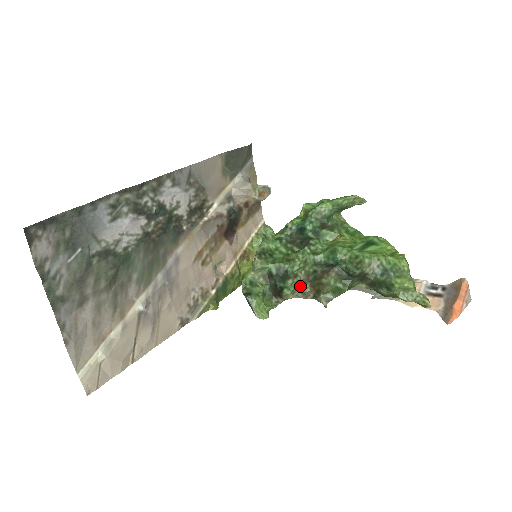
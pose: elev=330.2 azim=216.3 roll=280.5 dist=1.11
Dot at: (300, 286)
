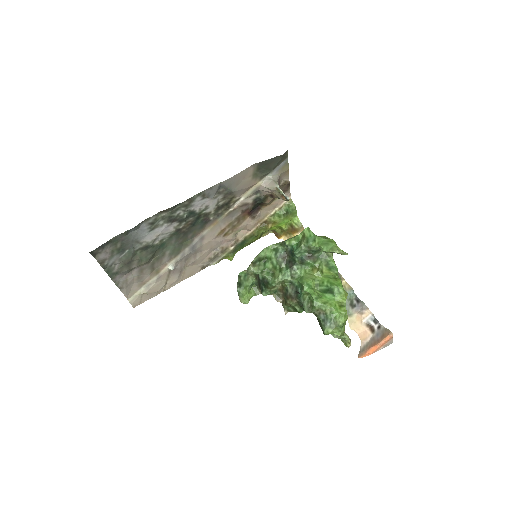
Dot at: (276, 291)
